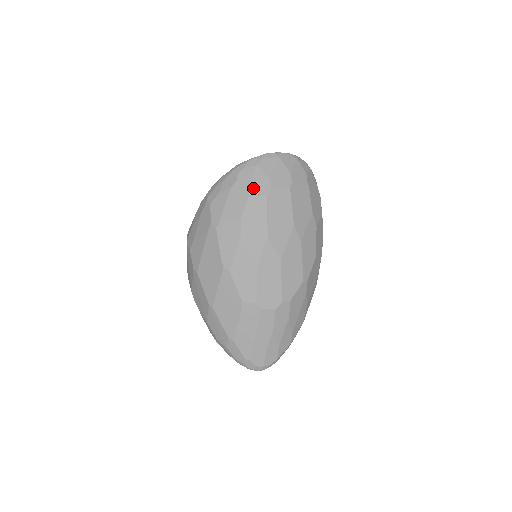
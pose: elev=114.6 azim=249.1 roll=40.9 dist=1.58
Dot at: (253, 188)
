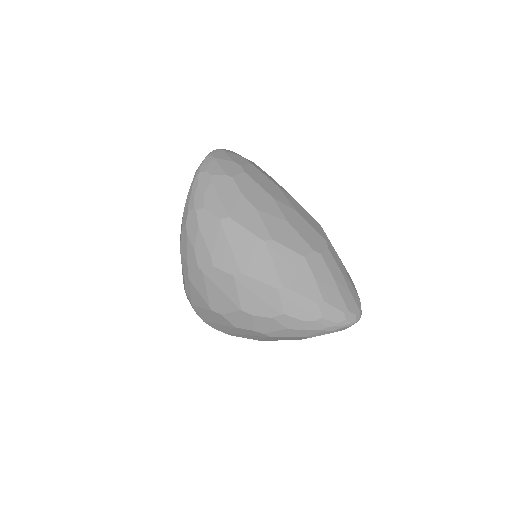
Dot at: (229, 172)
